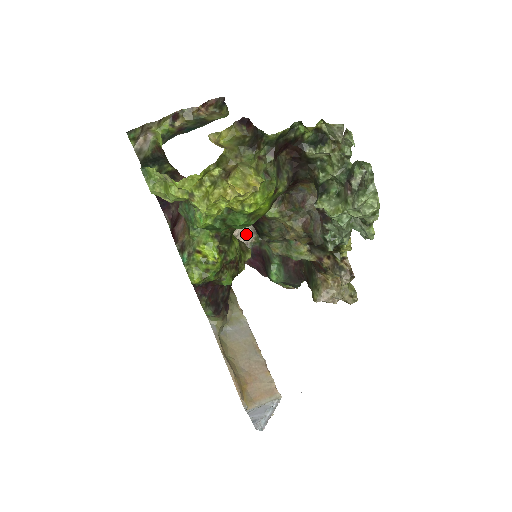
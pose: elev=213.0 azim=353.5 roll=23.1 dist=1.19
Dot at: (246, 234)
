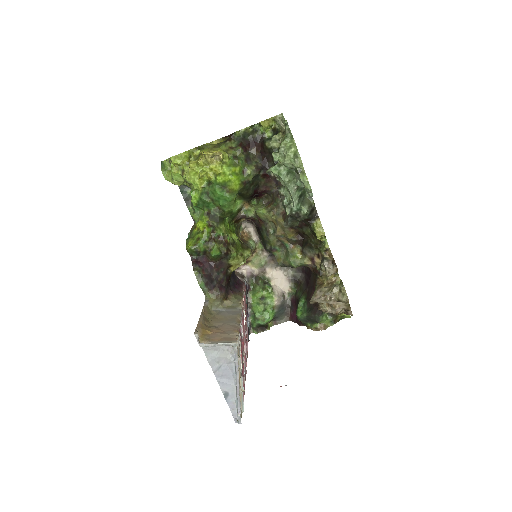
Dot at: (281, 280)
